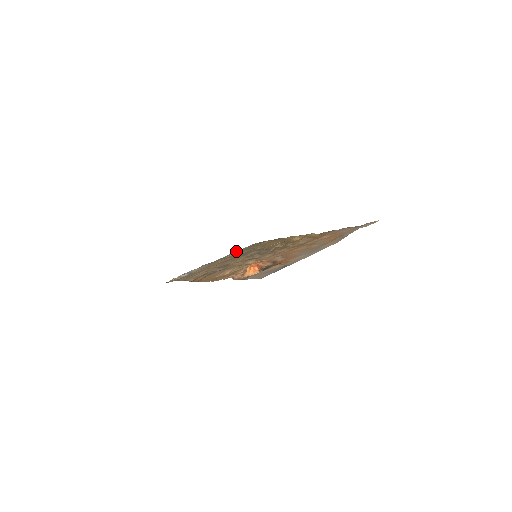
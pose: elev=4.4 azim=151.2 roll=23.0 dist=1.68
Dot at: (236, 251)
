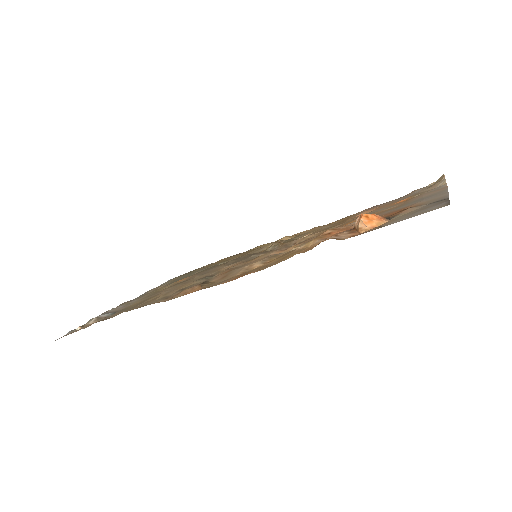
Dot at: occluded
